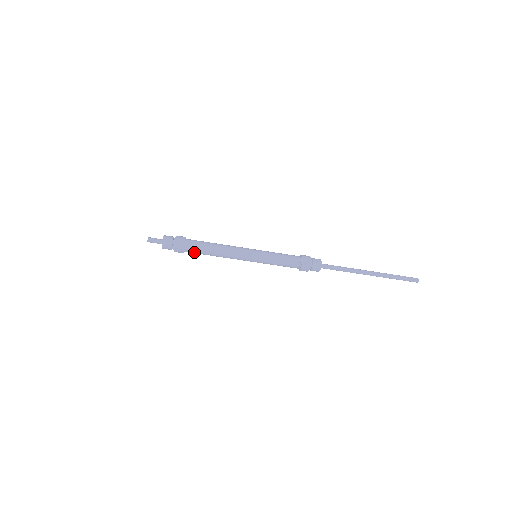
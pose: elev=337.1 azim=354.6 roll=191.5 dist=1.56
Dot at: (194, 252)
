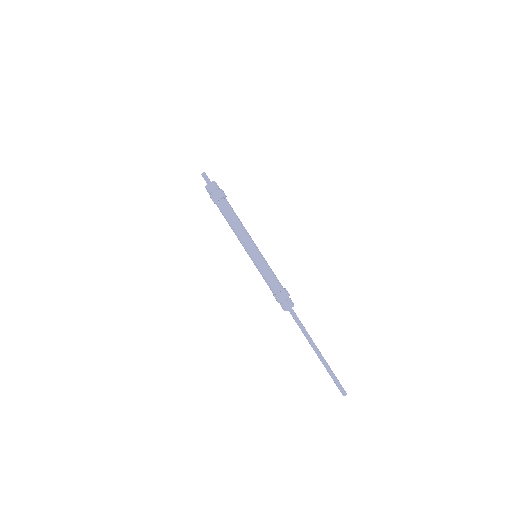
Dot at: (222, 209)
